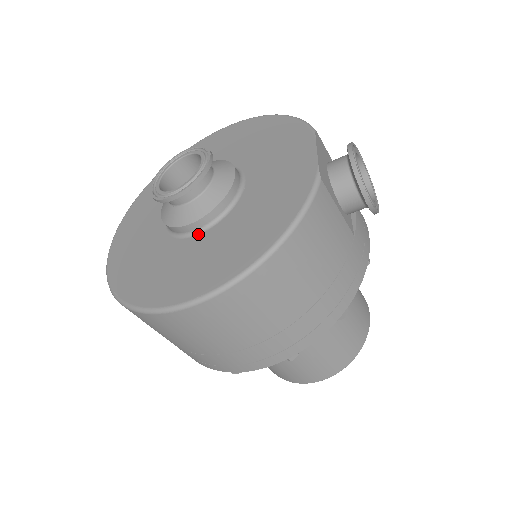
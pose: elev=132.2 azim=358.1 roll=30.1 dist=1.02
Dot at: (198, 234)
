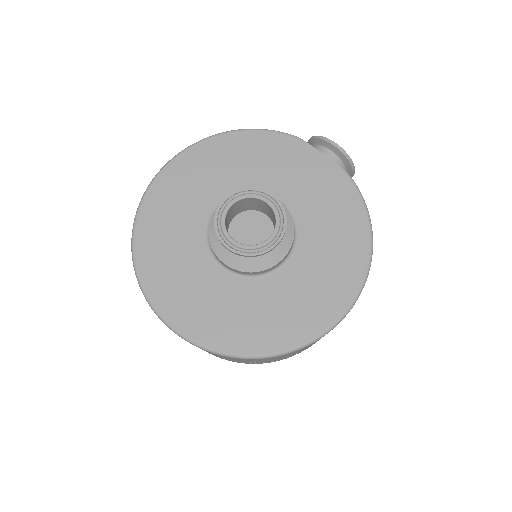
Dot at: (287, 262)
